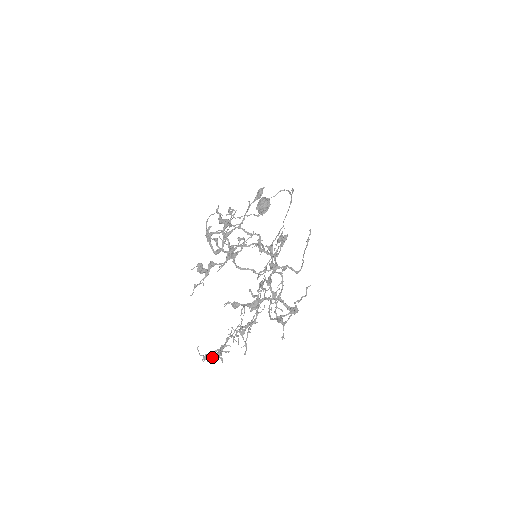
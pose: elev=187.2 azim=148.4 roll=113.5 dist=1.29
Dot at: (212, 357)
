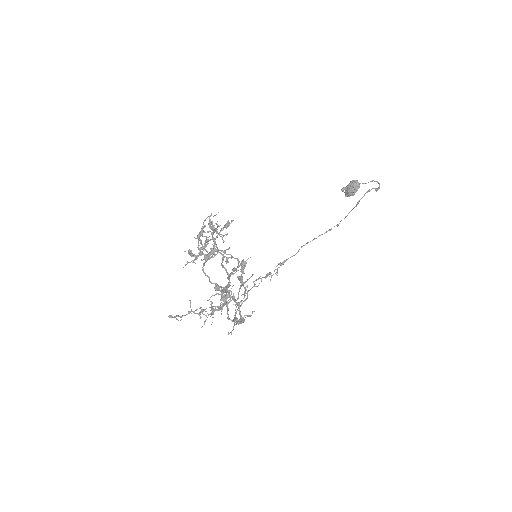
Dot at: occluded
